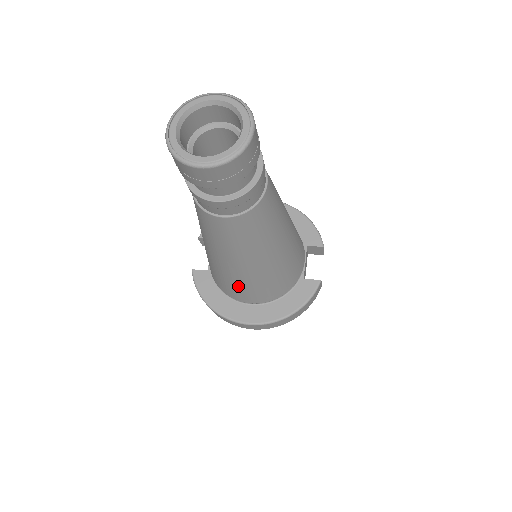
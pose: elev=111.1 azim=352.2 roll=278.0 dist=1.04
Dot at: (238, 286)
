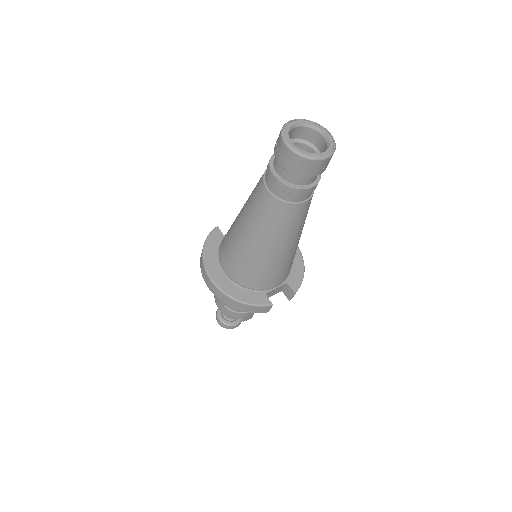
Dot at: (231, 250)
